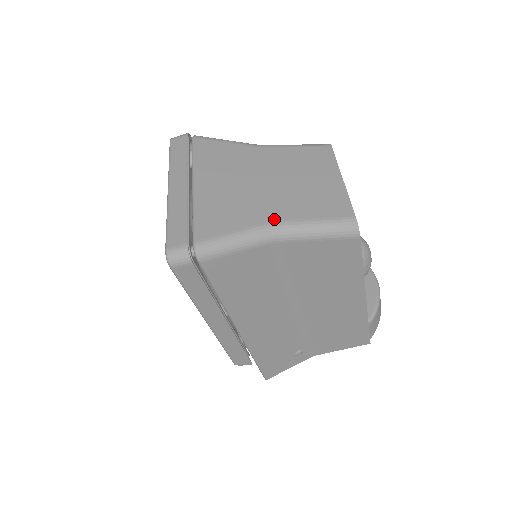
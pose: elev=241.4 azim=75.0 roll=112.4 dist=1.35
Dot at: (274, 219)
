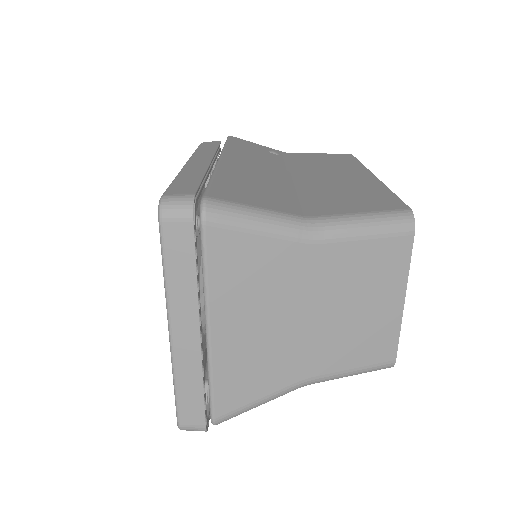
Dot at: (307, 377)
